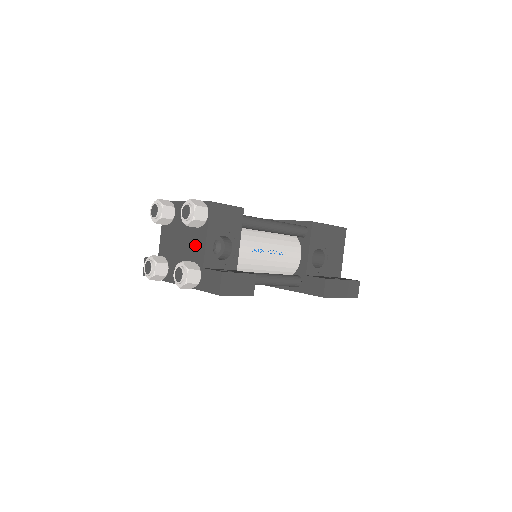
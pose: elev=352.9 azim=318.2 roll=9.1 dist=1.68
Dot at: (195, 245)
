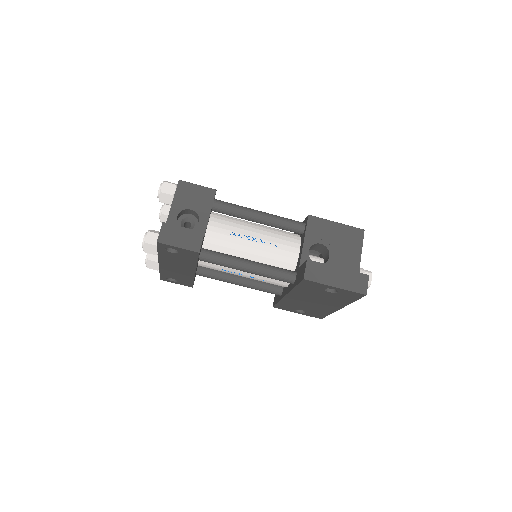
Dot at: occluded
